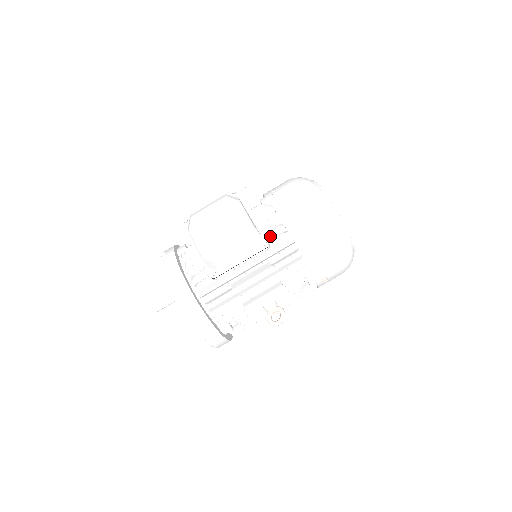
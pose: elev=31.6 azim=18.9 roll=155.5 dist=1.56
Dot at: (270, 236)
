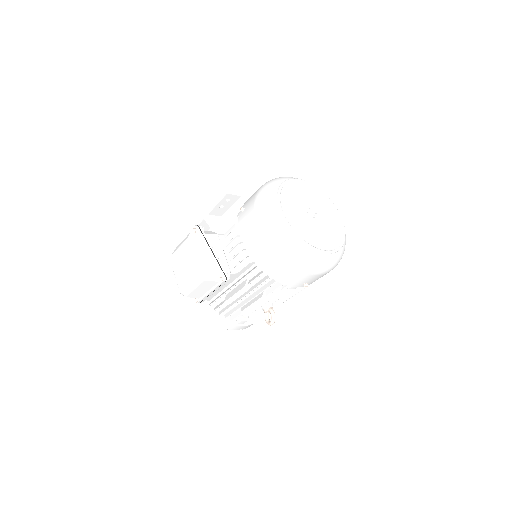
Dot at: (238, 260)
